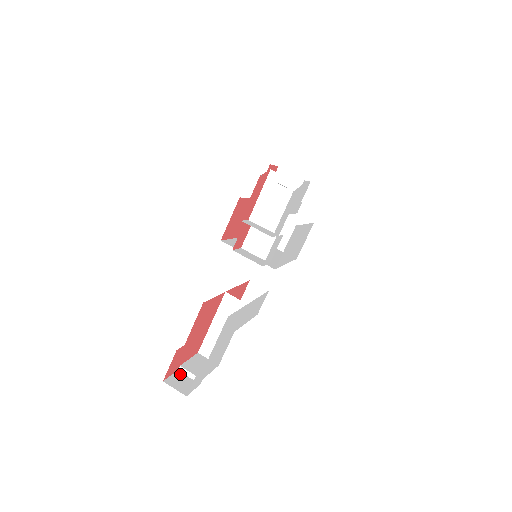
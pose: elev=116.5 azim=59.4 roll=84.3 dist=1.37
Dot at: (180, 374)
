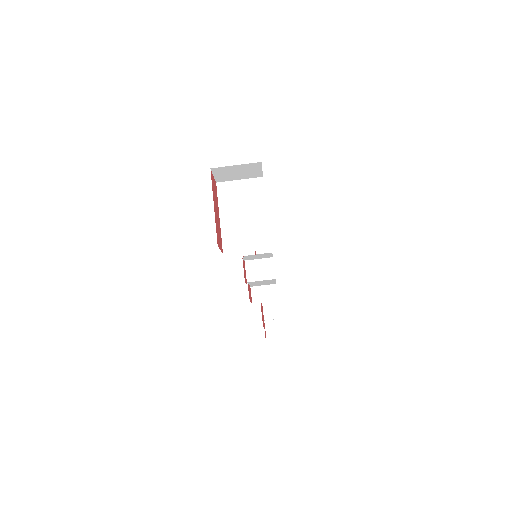
Dot at: (267, 323)
